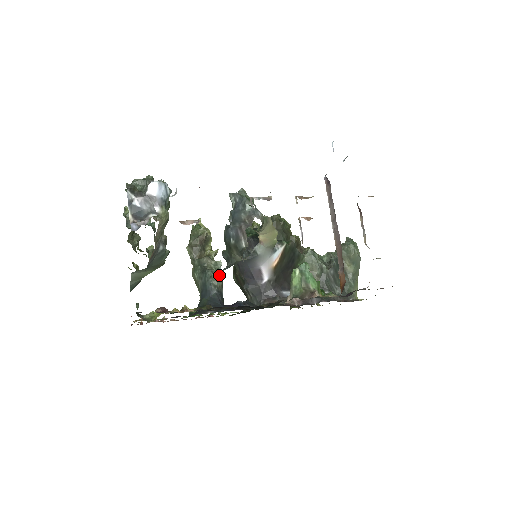
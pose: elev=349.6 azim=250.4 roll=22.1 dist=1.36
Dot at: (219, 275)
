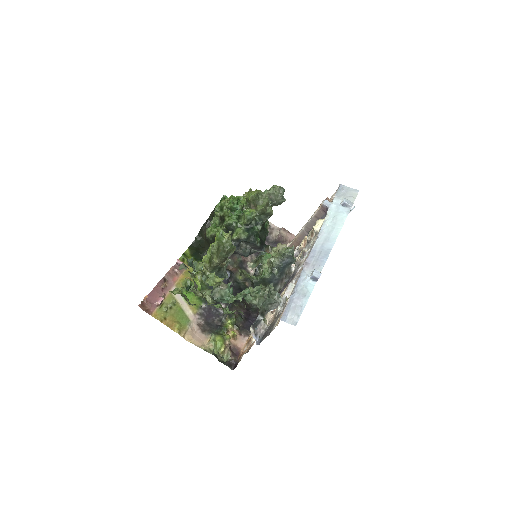
Dot at: occluded
